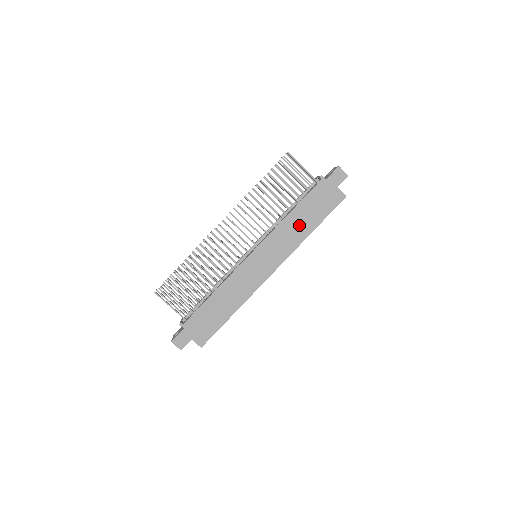
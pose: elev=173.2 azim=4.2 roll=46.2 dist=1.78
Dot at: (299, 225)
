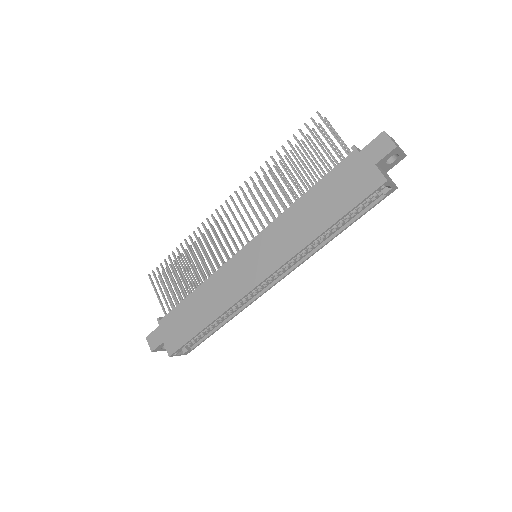
Dot at: (308, 218)
